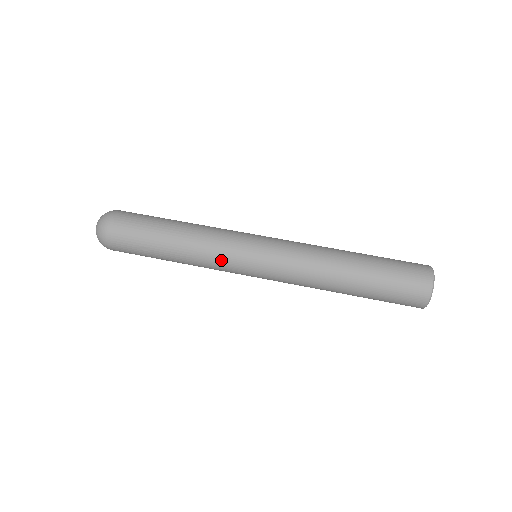
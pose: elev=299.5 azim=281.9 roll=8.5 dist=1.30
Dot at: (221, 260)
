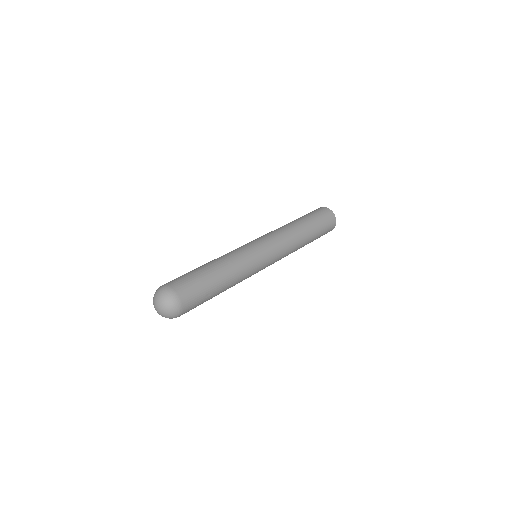
Dot at: (252, 269)
